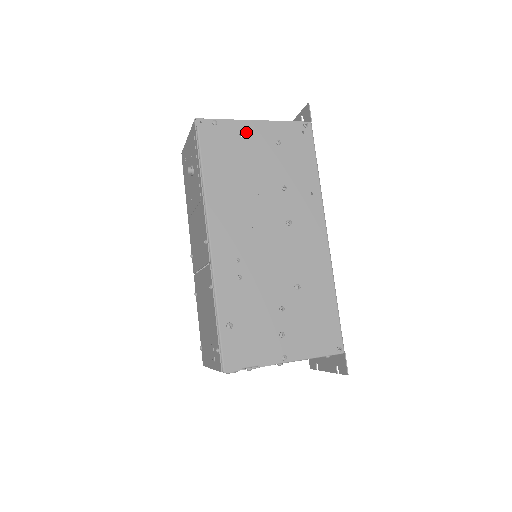
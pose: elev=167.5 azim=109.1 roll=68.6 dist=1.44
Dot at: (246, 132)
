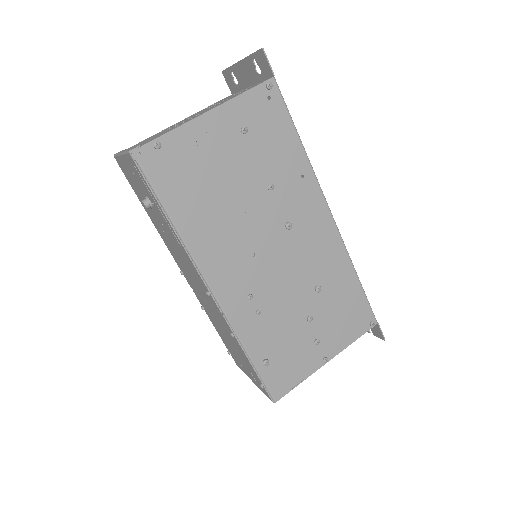
Dot at: (200, 136)
